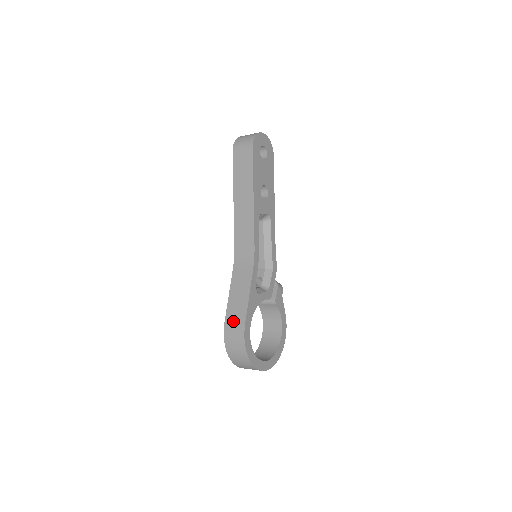
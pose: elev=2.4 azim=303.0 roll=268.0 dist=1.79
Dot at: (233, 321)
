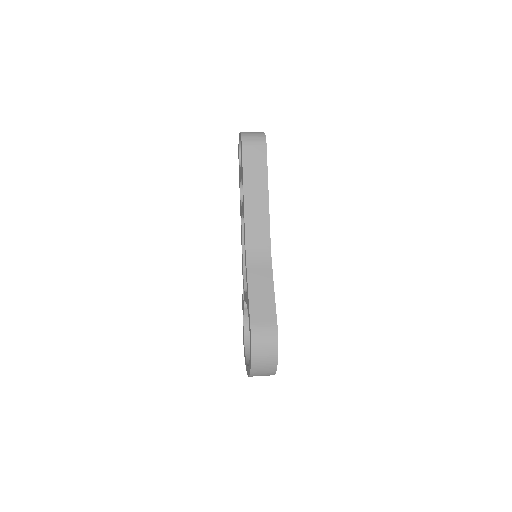
Dot at: (261, 321)
